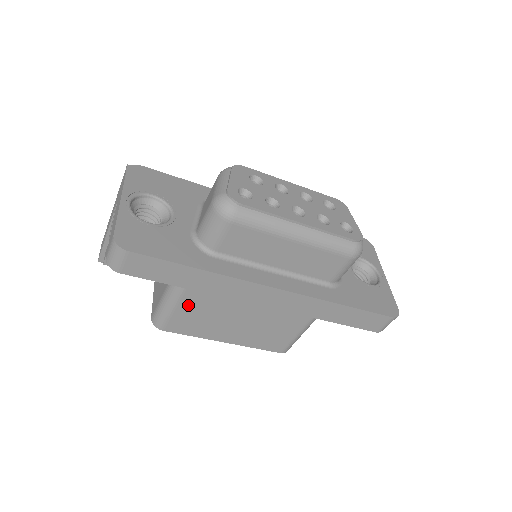
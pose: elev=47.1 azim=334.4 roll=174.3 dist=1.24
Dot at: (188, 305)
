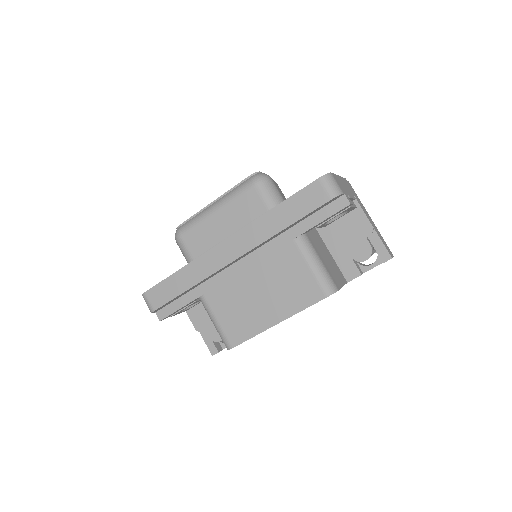
Dot at: (220, 311)
